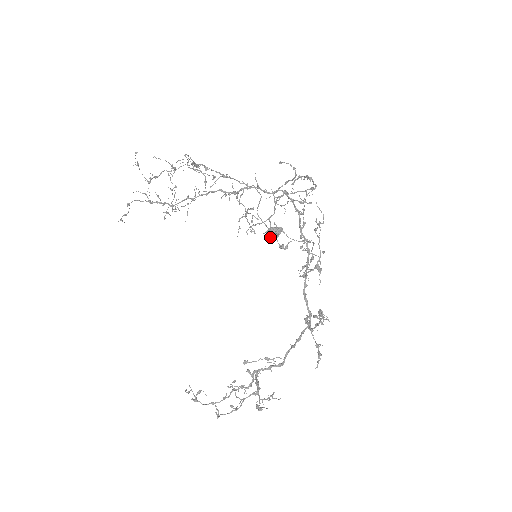
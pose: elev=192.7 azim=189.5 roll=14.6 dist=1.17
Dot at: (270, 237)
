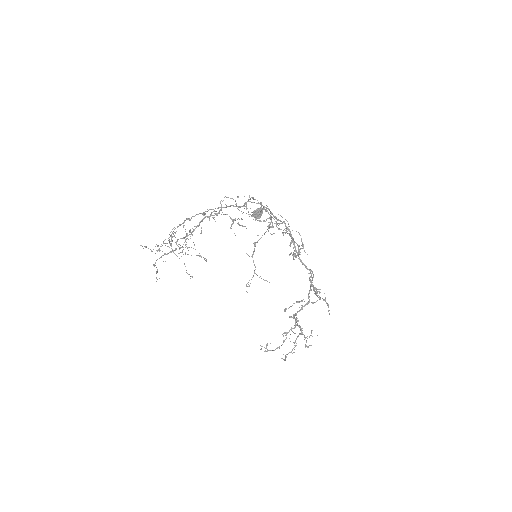
Dot at: (257, 218)
